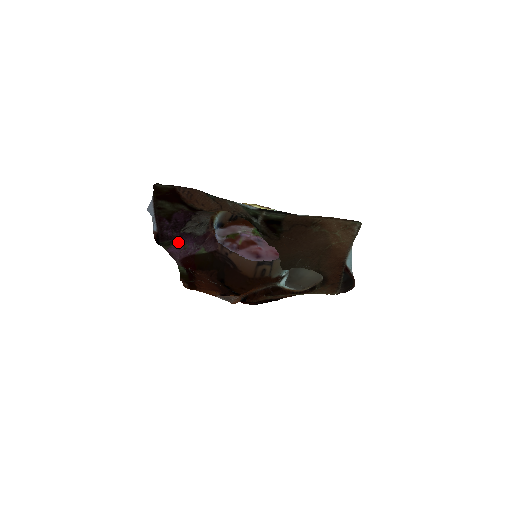
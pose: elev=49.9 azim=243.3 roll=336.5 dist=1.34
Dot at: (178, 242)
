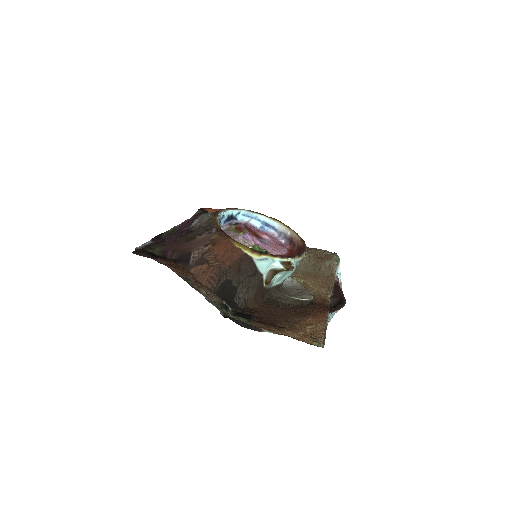
Dot at: (183, 222)
